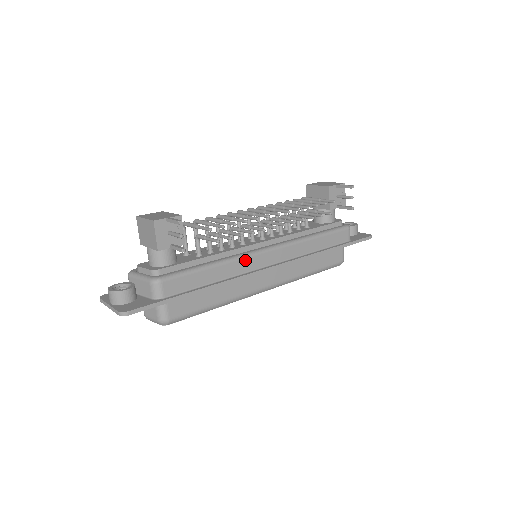
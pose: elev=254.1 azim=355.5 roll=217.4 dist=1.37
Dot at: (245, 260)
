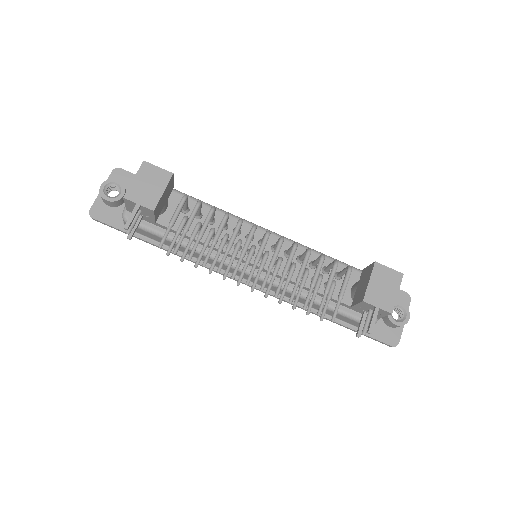
Dot at: (218, 262)
